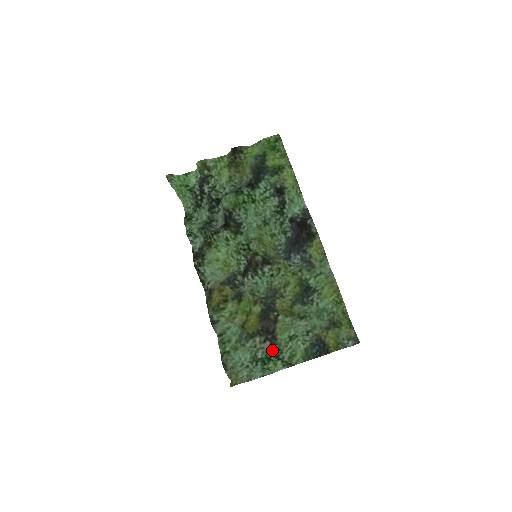
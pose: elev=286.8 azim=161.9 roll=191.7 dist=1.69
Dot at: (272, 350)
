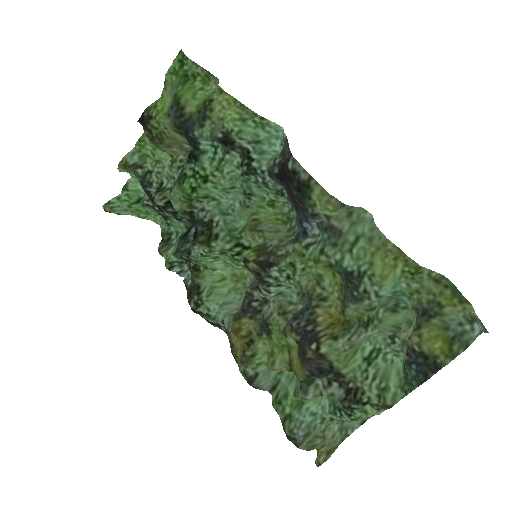
Dot at: (346, 394)
